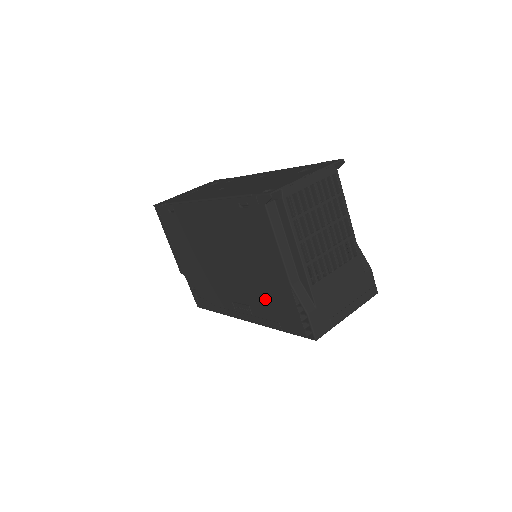
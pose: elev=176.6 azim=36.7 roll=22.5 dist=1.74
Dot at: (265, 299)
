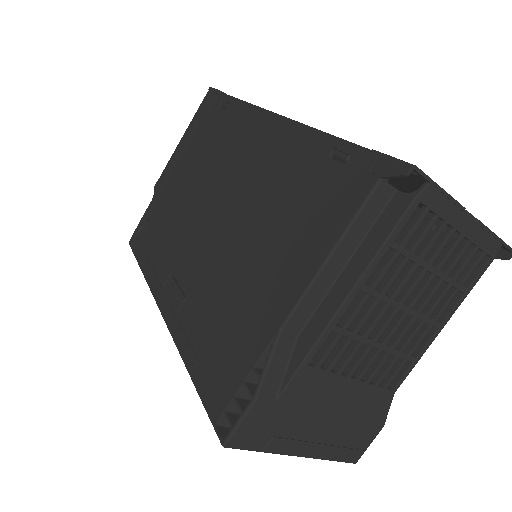
Dot at: (217, 311)
